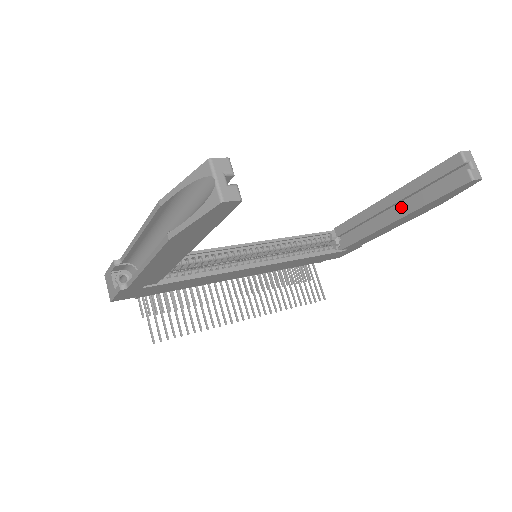
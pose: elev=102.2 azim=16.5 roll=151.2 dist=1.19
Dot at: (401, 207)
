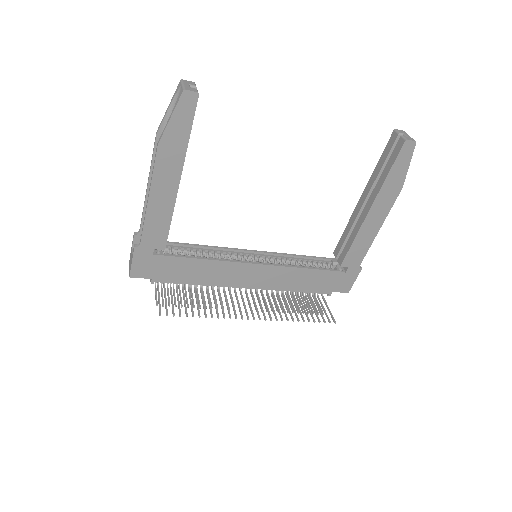
Dot at: (370, 196)
